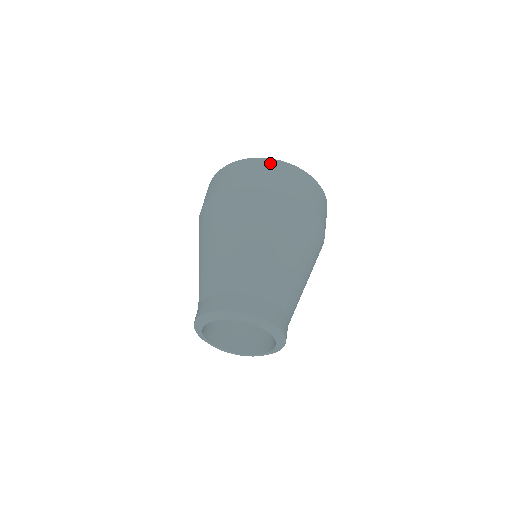
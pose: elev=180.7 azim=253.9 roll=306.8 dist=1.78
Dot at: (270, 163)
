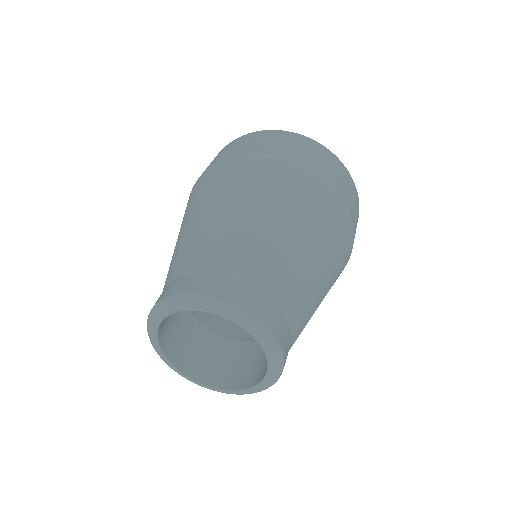
Dot at: (224, 148)
